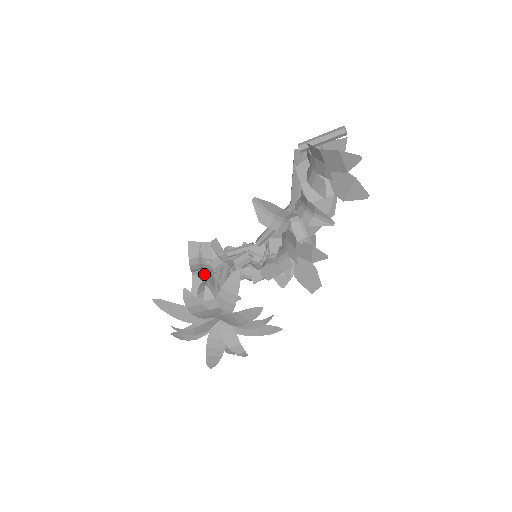
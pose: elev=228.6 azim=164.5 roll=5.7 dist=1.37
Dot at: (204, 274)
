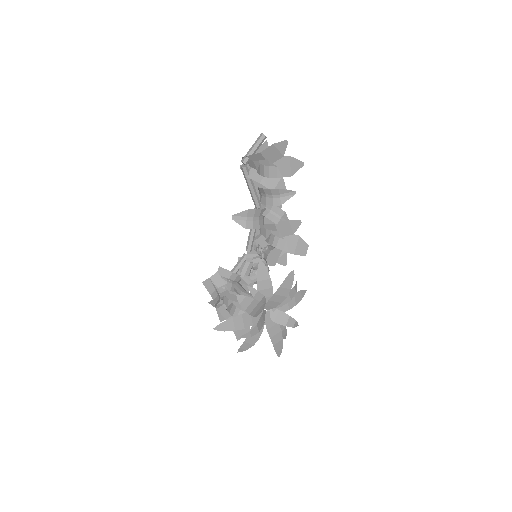
Dot at: (224, 303)
